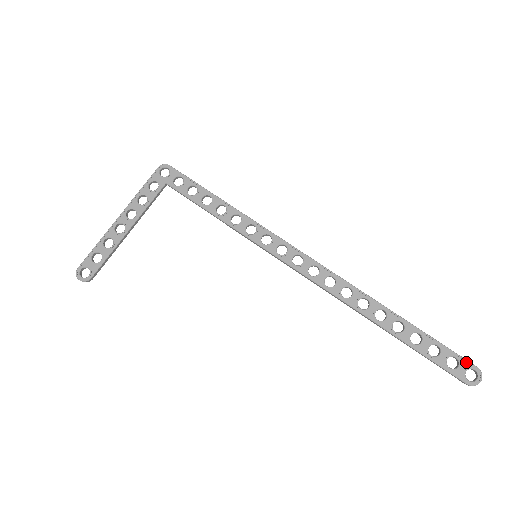
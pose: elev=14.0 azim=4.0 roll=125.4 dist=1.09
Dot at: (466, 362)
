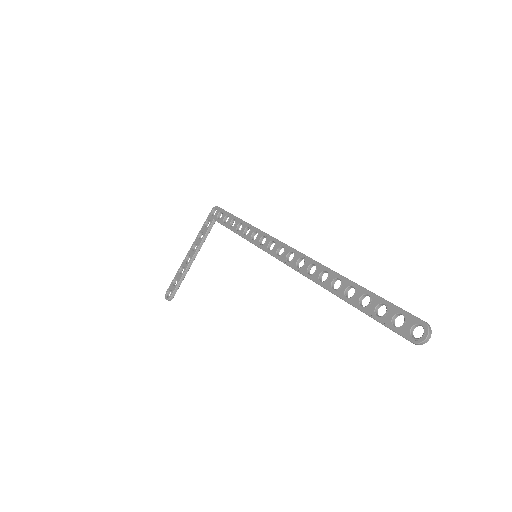
Dot at: (412, 317)
